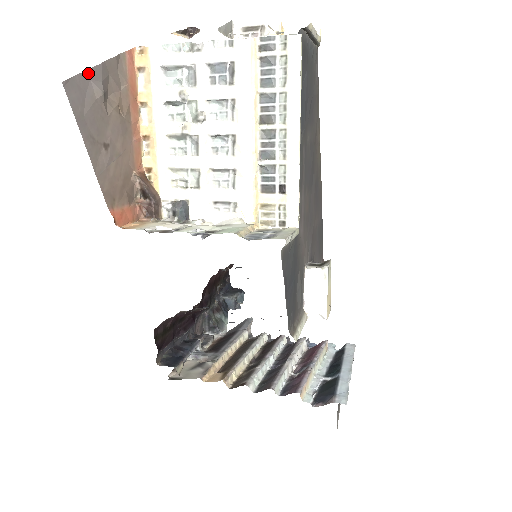
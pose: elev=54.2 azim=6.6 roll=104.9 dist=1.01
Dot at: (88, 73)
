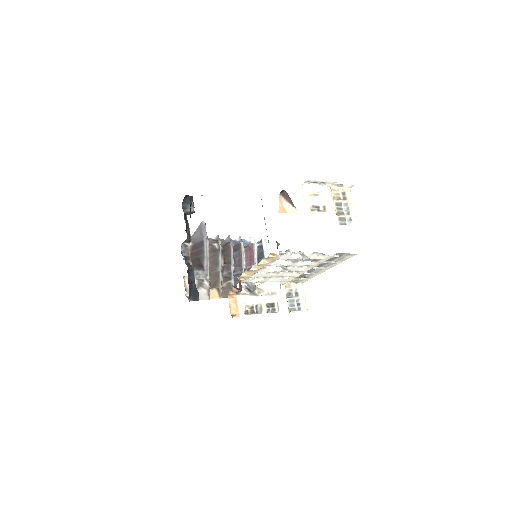
Dot at: occluded
